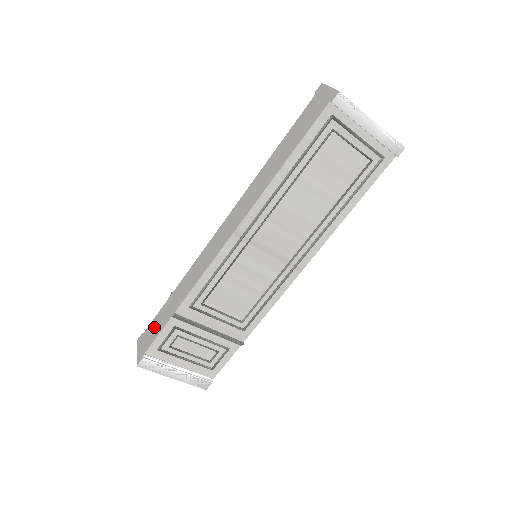
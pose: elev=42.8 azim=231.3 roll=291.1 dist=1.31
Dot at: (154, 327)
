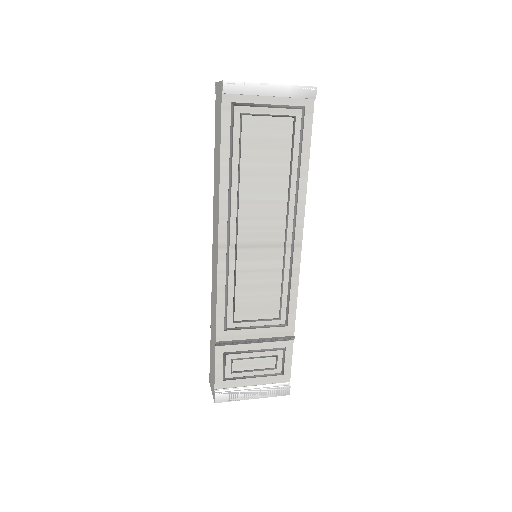
Dot at: (212, 363)
